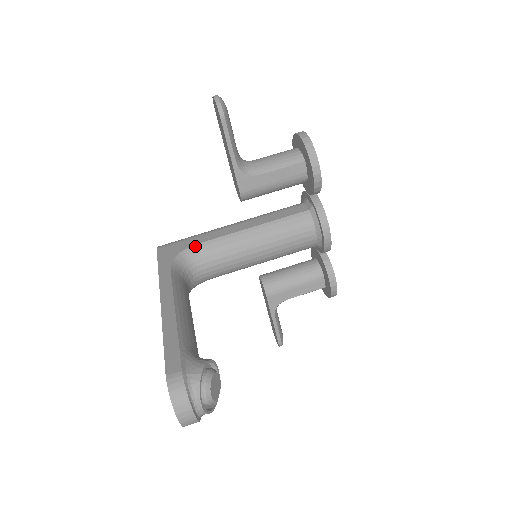
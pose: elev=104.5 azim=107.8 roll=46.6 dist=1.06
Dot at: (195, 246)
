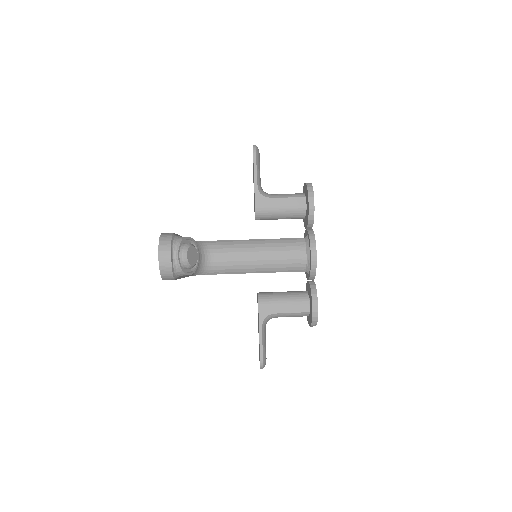
Dot at: (214, 241)
